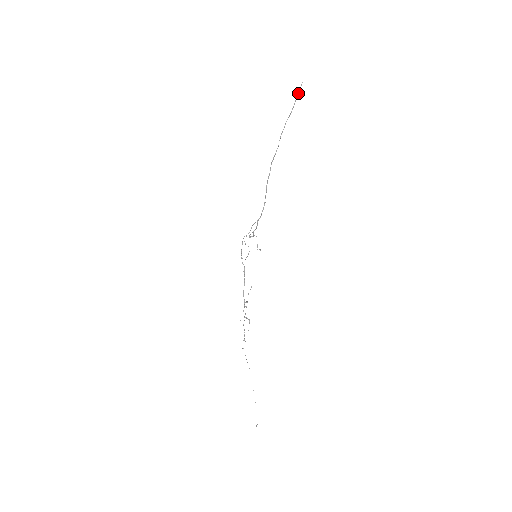
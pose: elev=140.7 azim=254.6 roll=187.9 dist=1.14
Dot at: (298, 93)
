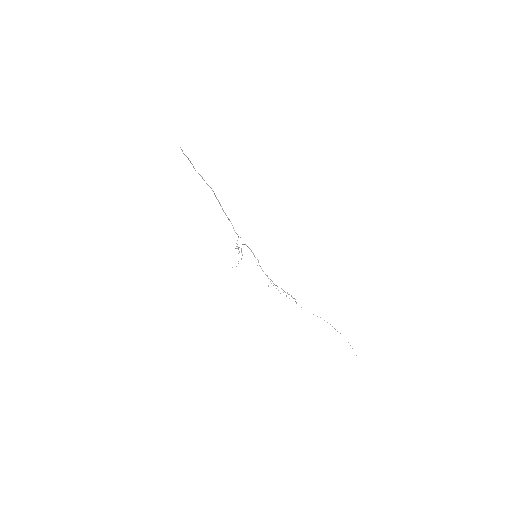
Dot at: occluded
